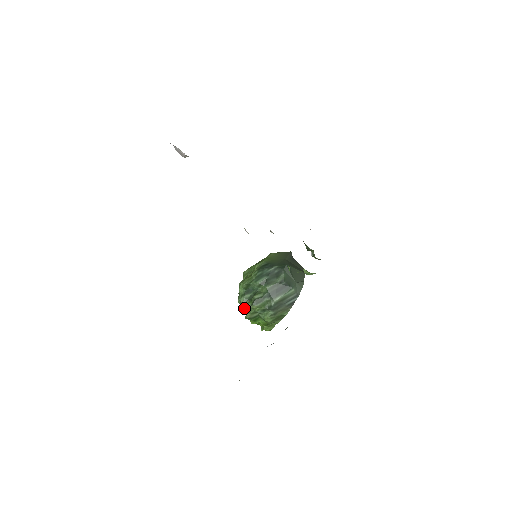
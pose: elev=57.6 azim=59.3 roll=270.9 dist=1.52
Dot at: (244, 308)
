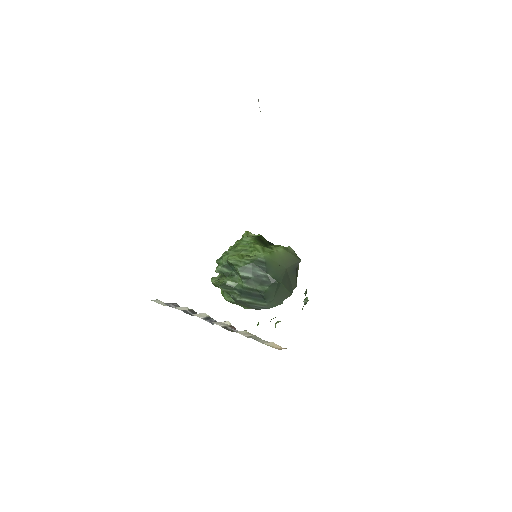
Dot at: occluded
